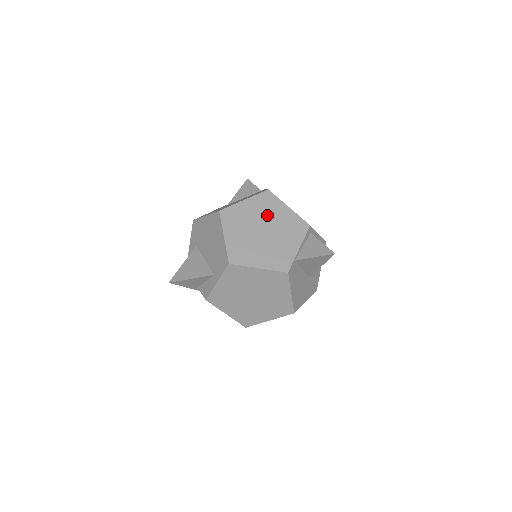
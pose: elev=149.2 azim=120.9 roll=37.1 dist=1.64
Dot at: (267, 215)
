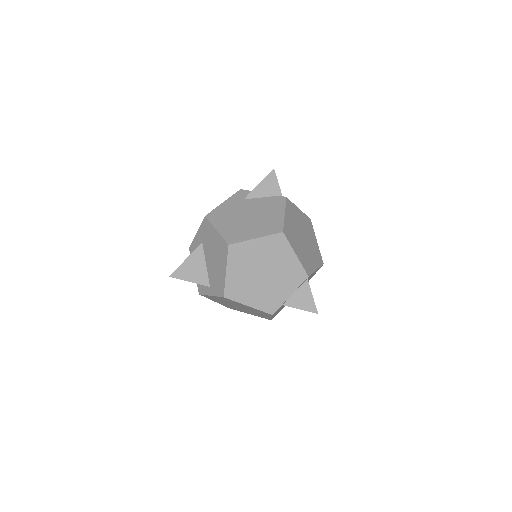
Dot at: (272, 259)
